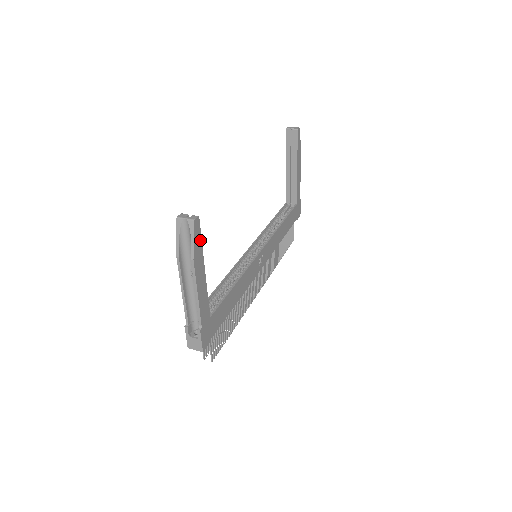
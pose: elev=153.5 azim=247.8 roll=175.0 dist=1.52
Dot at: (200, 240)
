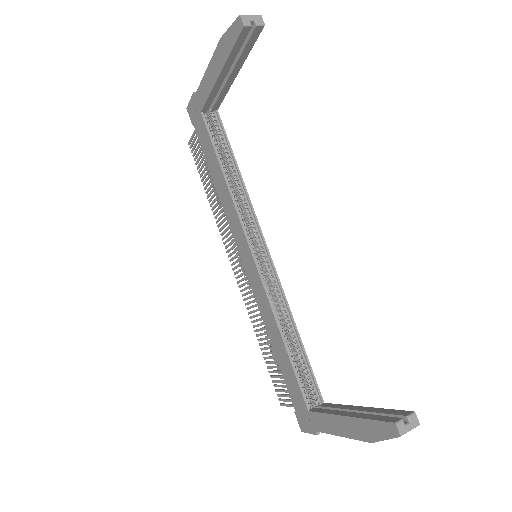
Dot at: occluded
